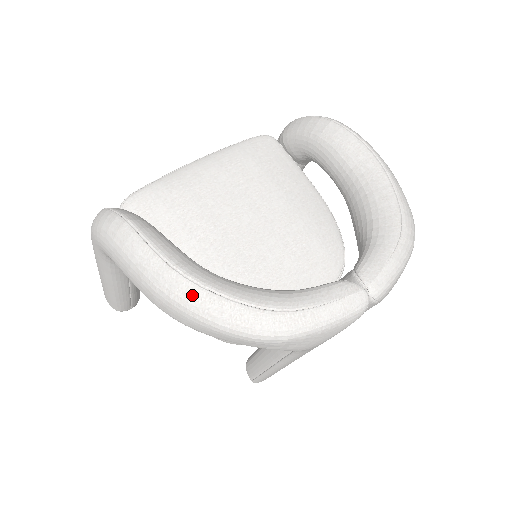
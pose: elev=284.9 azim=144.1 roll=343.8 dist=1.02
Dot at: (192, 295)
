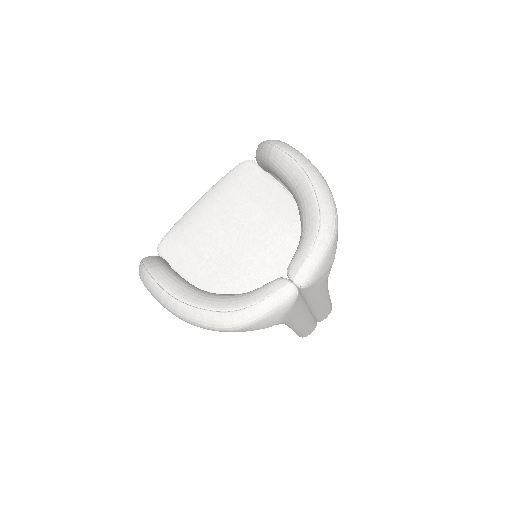
Dot at: (185, 311)
